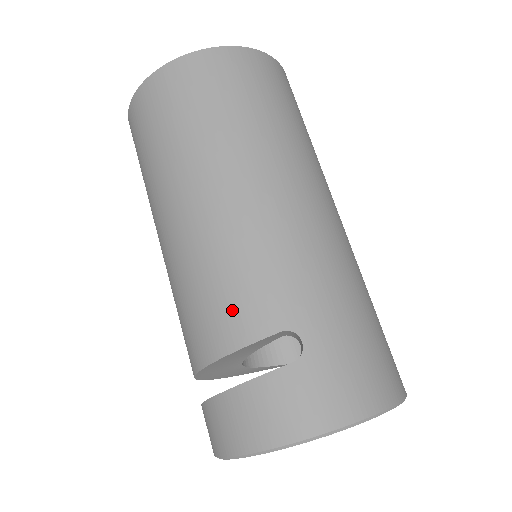
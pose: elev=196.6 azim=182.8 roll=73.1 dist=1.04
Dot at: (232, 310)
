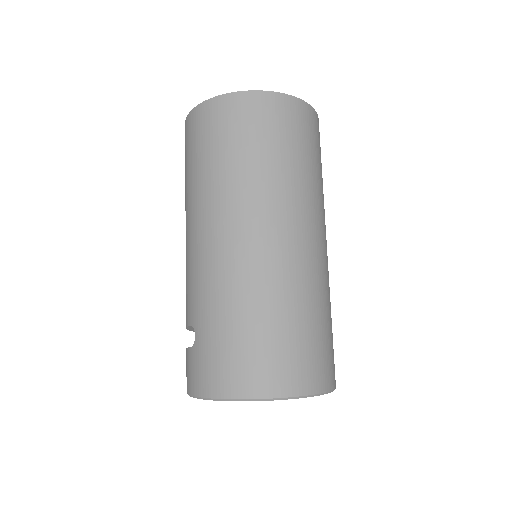
Dot at: occluded
